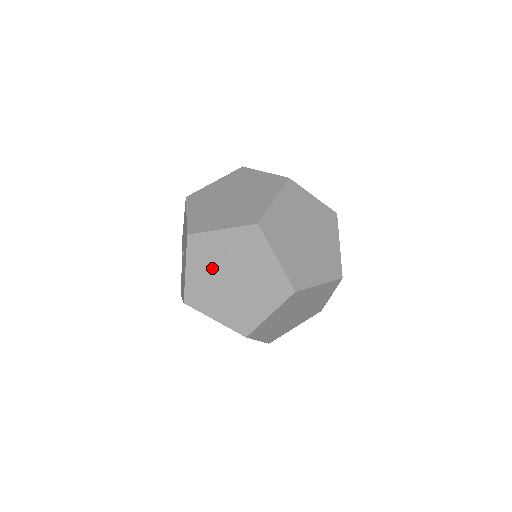
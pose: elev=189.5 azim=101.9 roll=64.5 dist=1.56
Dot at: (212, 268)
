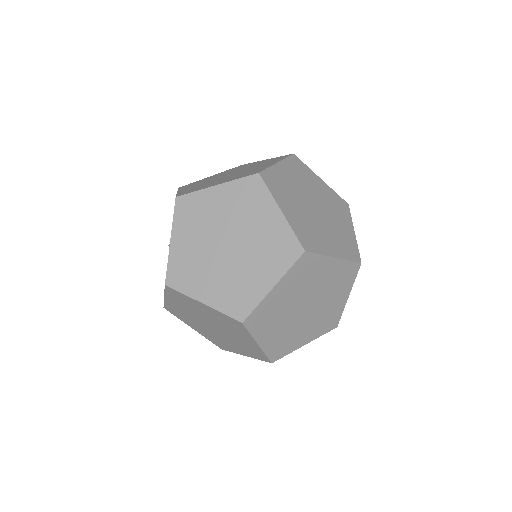
Dot at: (203, 234)
